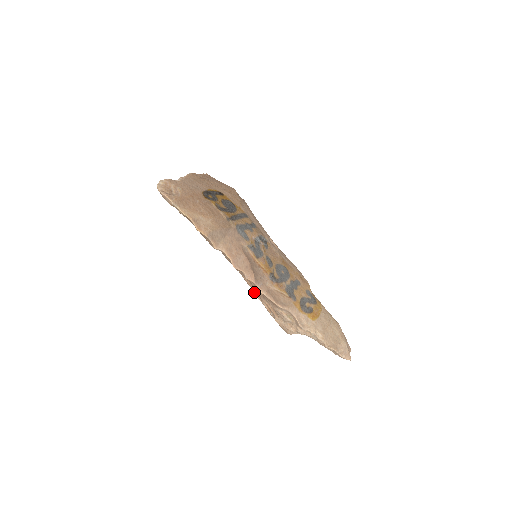
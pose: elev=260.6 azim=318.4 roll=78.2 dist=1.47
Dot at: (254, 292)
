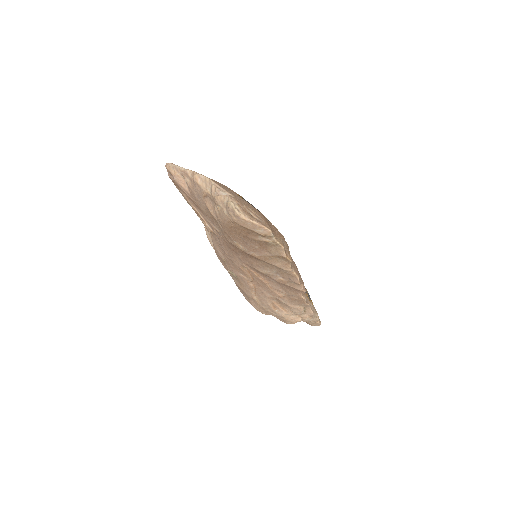
Dot at: (252, 293)
